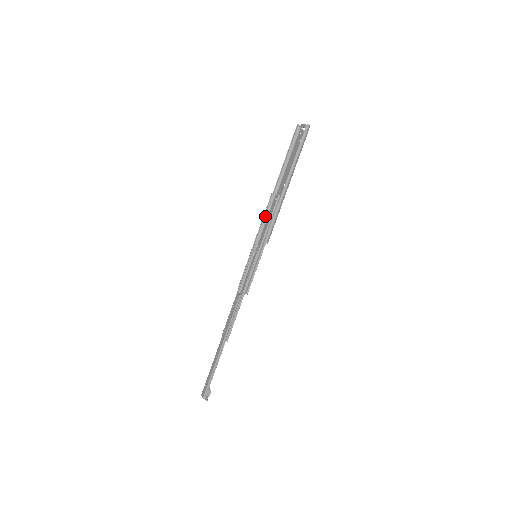
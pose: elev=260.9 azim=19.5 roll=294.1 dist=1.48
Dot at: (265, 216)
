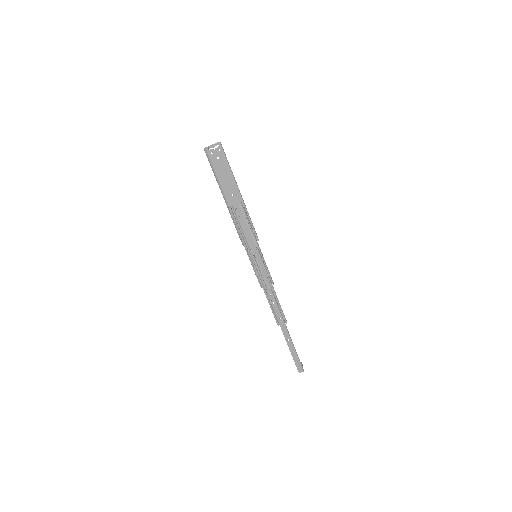
Dot at: (237, 227)
